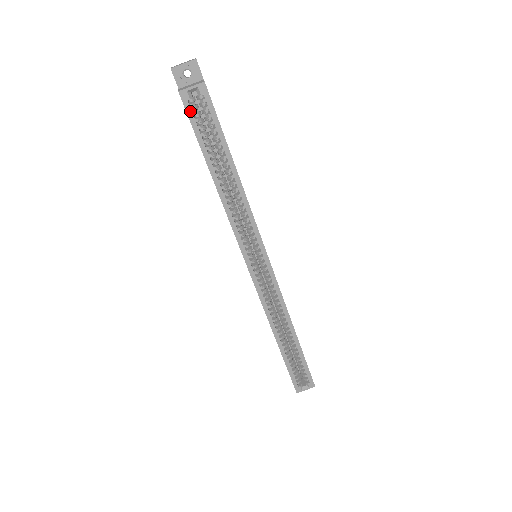
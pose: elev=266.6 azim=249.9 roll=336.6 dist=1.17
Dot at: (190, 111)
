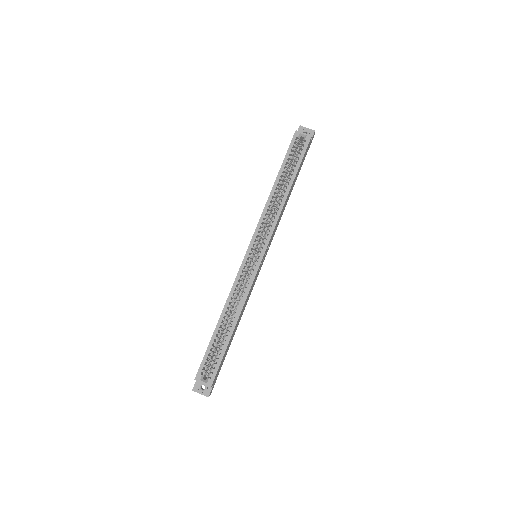
Dot at: (293, 142)
